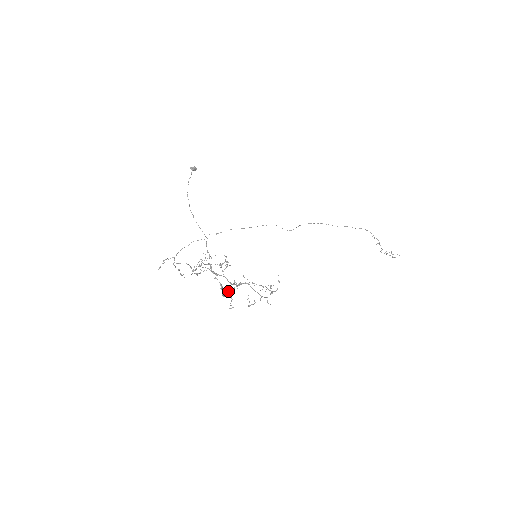
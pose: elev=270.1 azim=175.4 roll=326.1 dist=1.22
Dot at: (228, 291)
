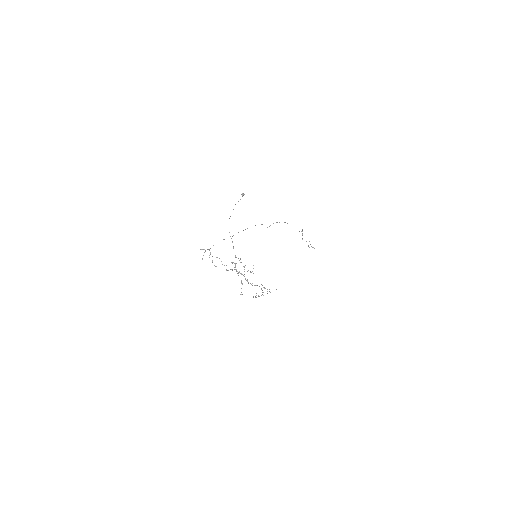
Dot at: (241, 283)
